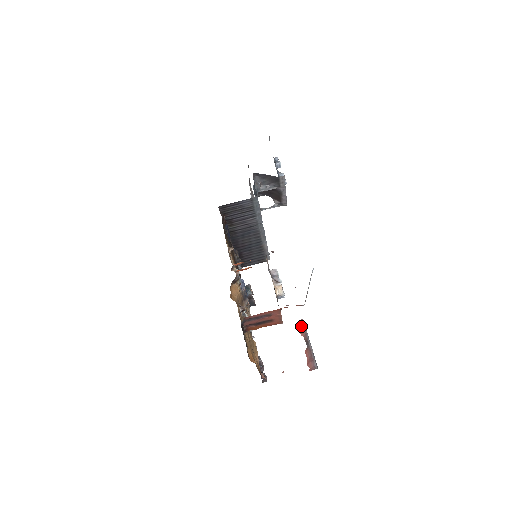
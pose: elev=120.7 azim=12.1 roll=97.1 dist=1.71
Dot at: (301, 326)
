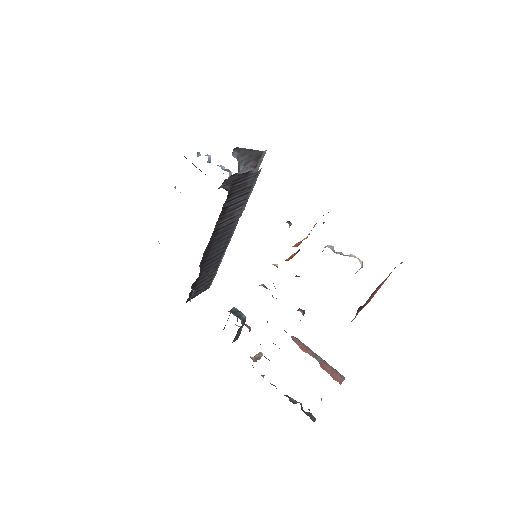
Dot at: (297, 343)
